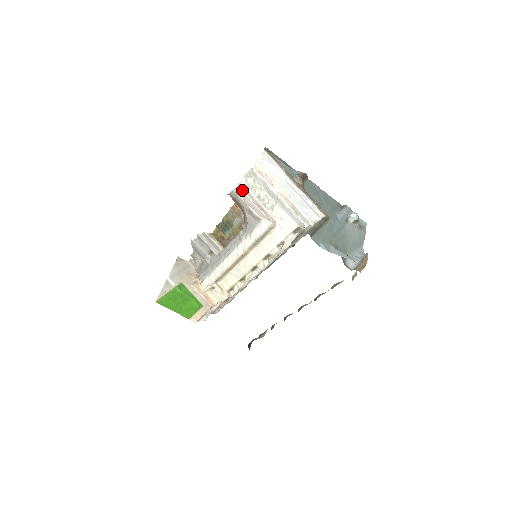
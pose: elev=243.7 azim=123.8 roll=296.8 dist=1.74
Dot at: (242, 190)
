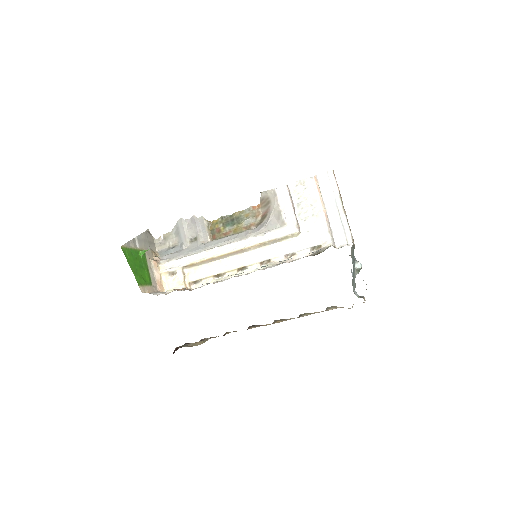
Dot at: (288, 191)
